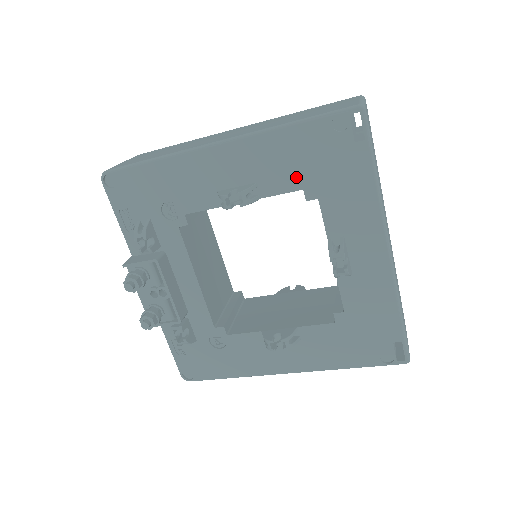
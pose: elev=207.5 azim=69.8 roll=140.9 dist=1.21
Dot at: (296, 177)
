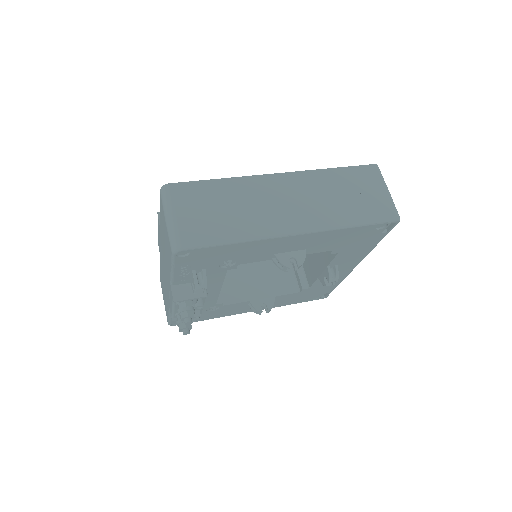
Dot at: (334, 246)
